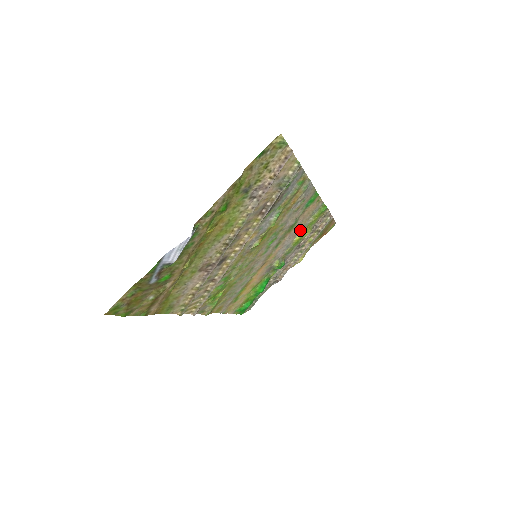
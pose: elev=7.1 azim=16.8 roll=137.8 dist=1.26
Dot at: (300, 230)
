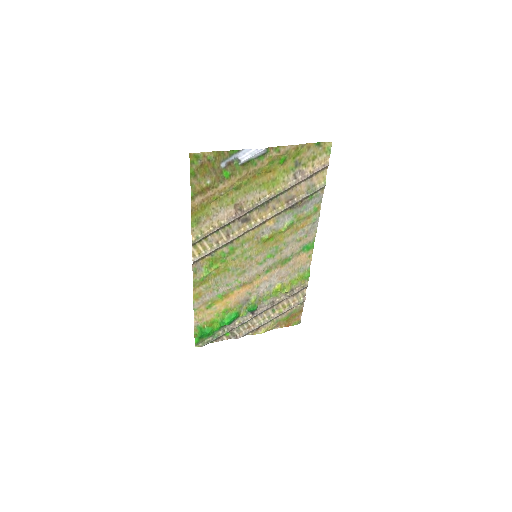
Dot at: (285, 278)
